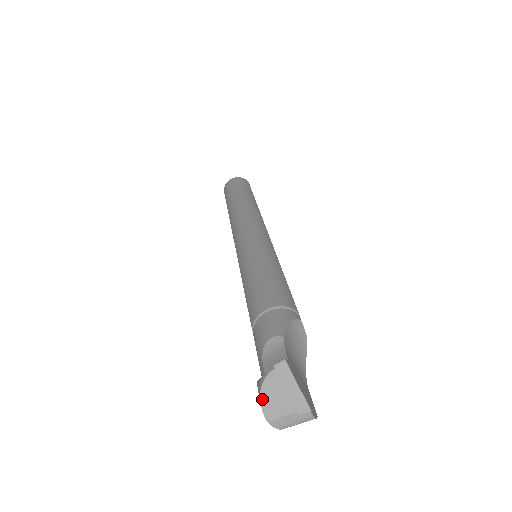
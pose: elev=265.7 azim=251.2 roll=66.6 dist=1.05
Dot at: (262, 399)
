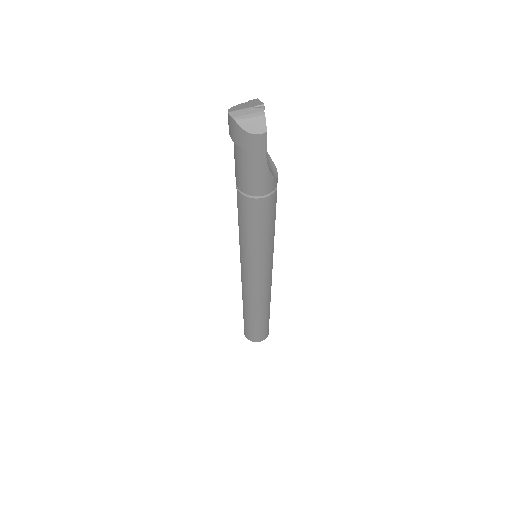
Dot at: (231, 108)
